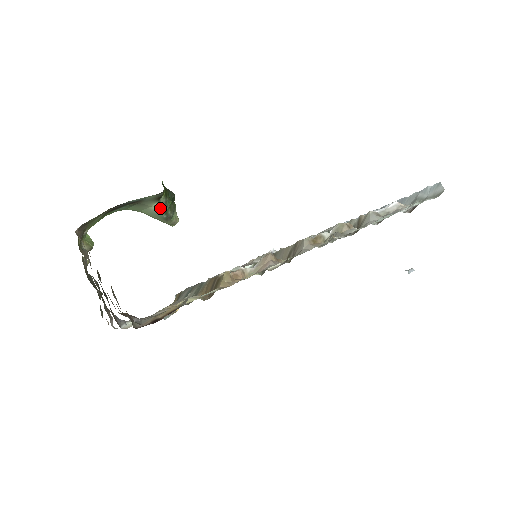
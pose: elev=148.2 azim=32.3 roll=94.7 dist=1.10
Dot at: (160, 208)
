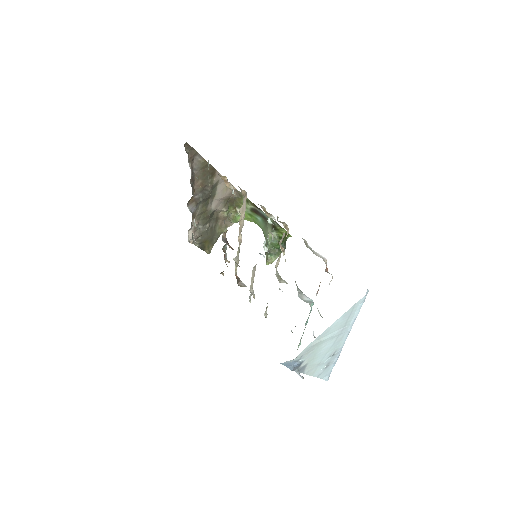
Dot at: (270, 238)
